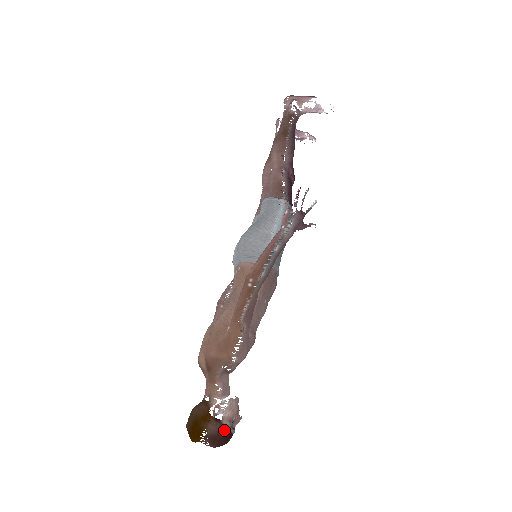
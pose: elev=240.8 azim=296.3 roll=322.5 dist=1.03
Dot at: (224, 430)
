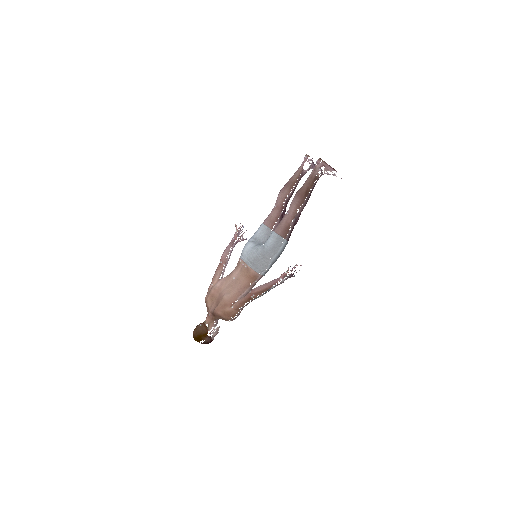
Dot at: (211, 341)
